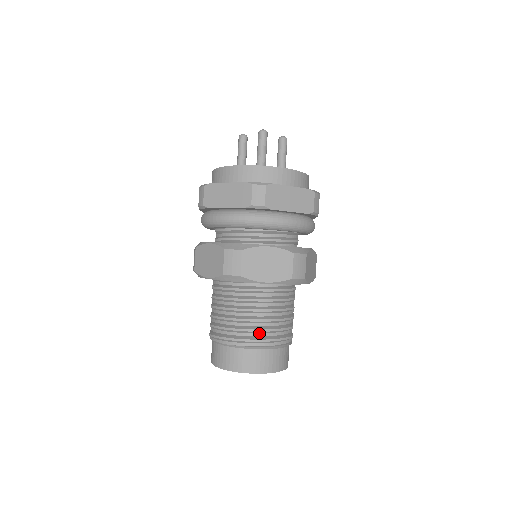
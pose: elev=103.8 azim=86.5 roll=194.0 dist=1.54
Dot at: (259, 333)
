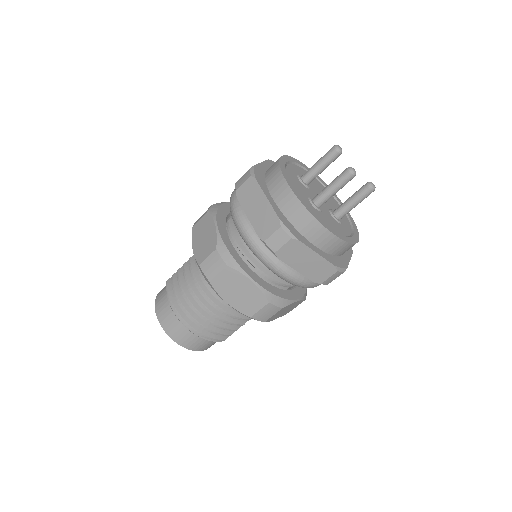
Dot at: (197, 322)
